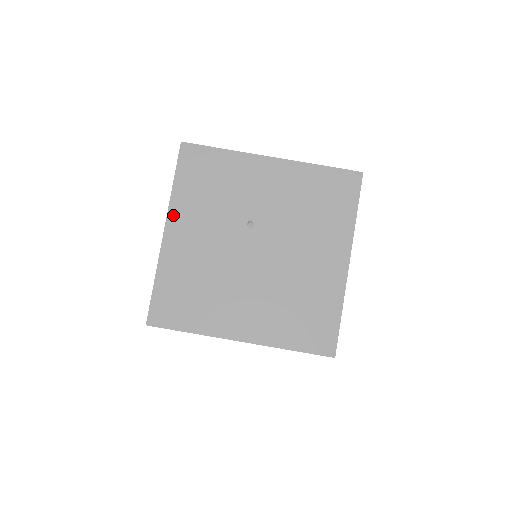
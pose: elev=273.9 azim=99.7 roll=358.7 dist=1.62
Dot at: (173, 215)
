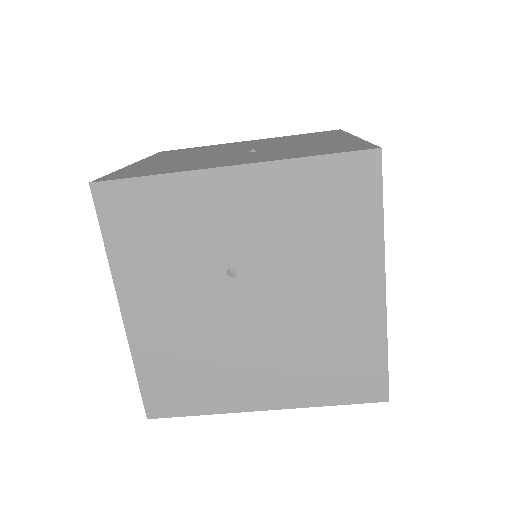
Dot at: (123, 288)
